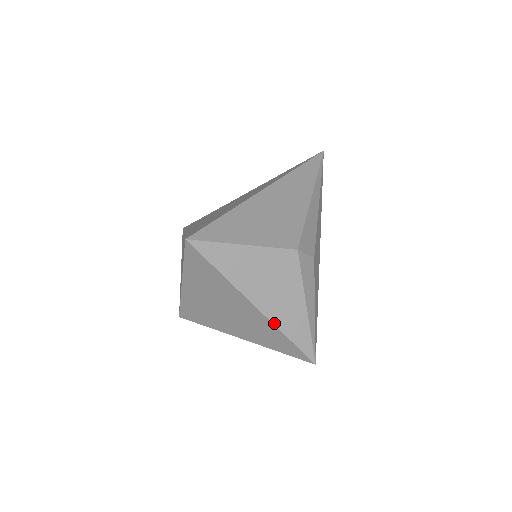
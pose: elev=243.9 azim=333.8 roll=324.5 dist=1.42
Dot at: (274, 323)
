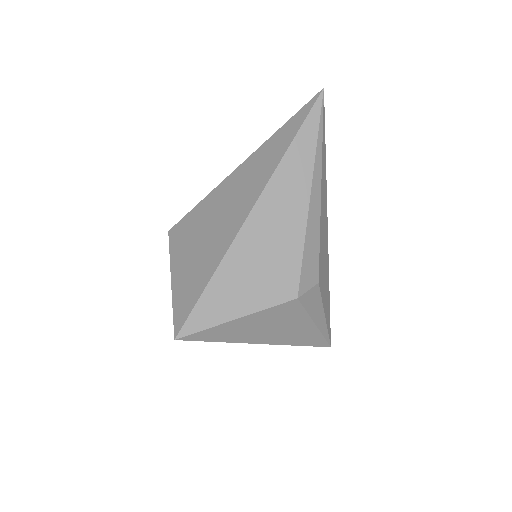
Dot at: (284, 344)
